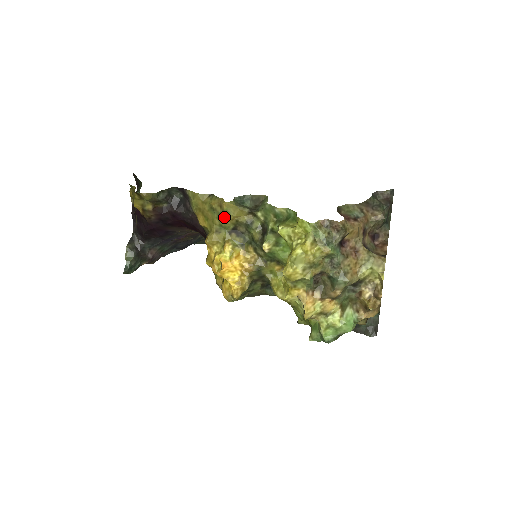
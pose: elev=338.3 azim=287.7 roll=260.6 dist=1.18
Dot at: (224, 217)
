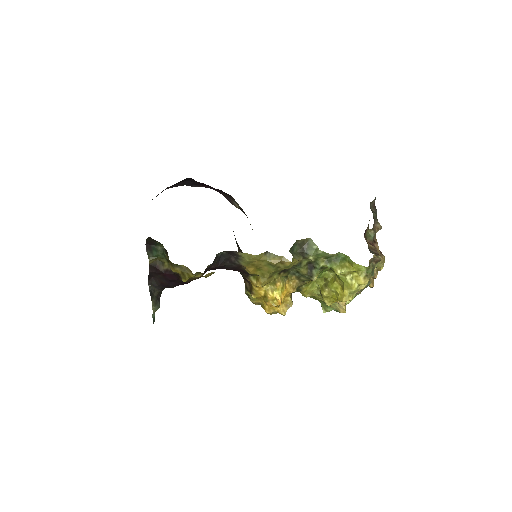
Dot at: occluded
